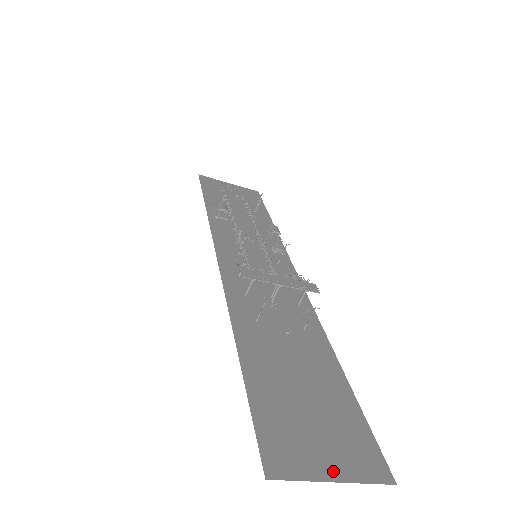
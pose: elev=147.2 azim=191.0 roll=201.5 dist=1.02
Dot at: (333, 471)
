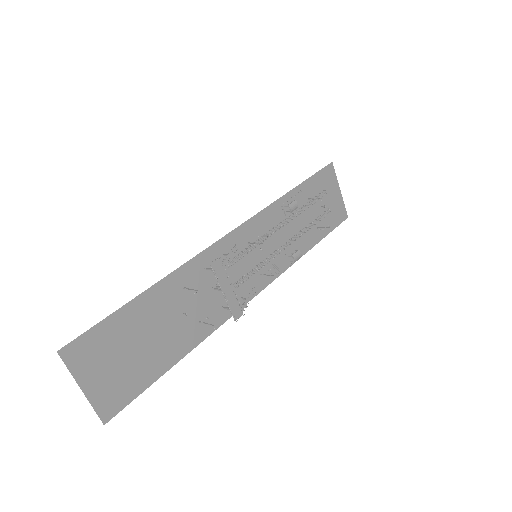
Dot at: (89, 386)
